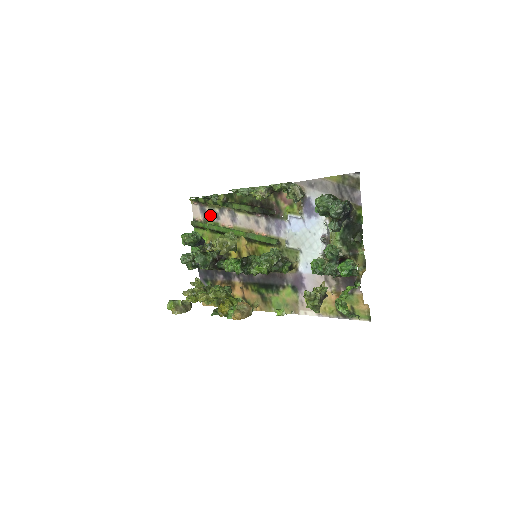
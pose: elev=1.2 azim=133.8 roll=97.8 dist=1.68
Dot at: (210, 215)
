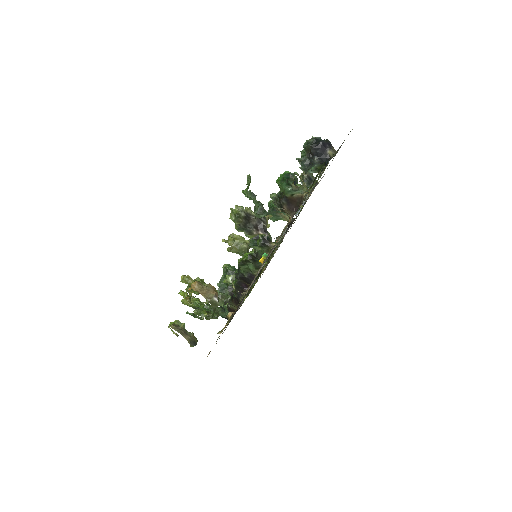
Dot at: occluded
